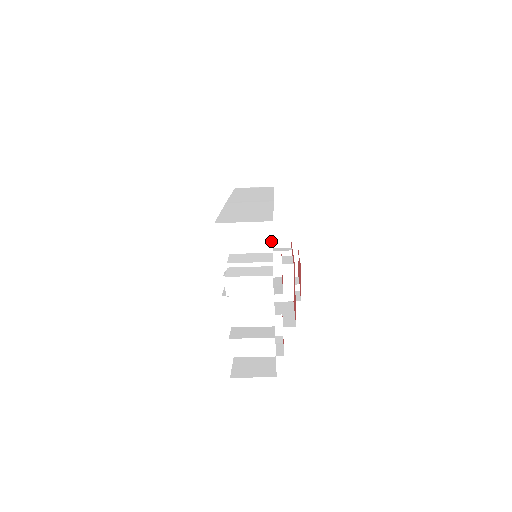
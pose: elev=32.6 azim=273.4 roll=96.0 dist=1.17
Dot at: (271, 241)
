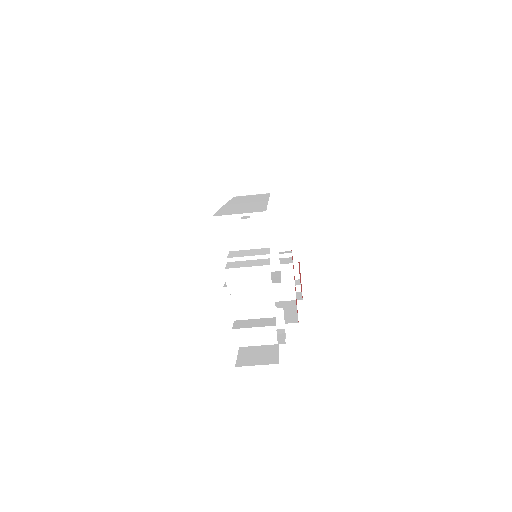
Dot at: (268, 236)
